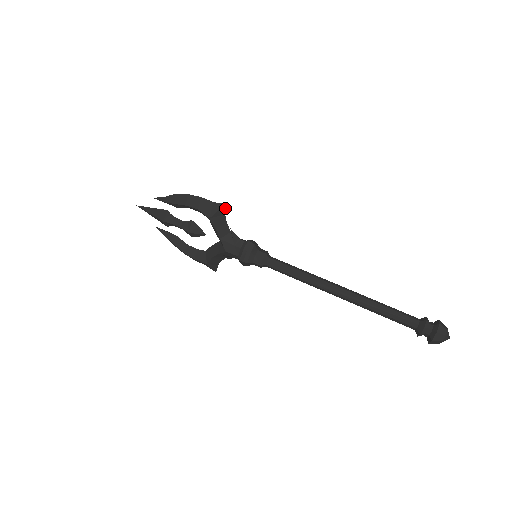
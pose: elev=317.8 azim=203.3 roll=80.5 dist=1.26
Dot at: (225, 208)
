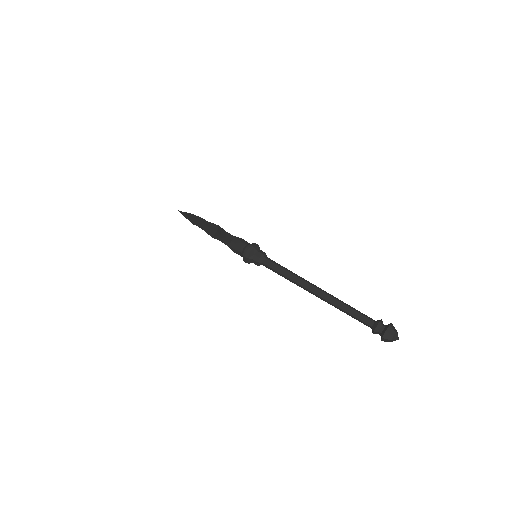
Dot at: (218, 233)
